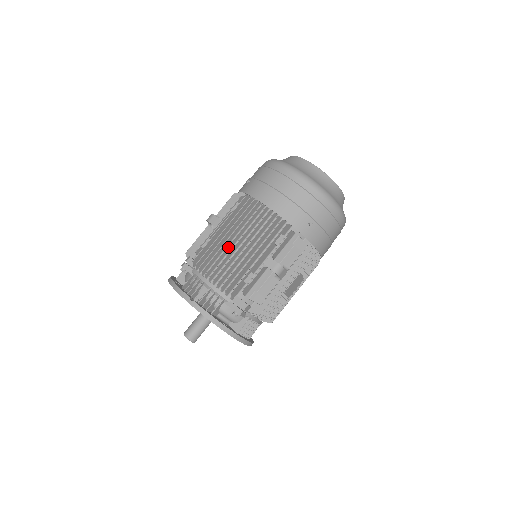
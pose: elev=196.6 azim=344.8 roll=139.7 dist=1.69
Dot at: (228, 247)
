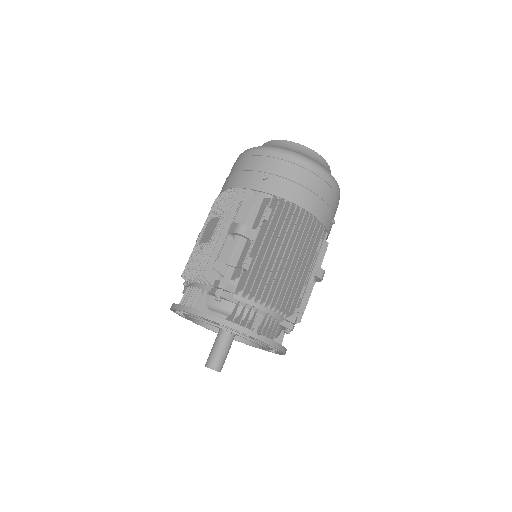
Dot at: (279, 264)
